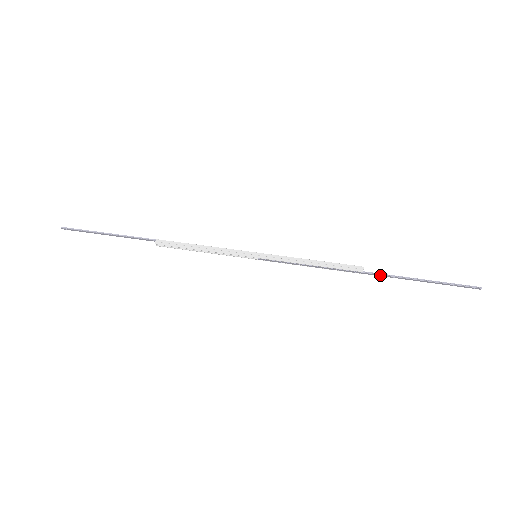
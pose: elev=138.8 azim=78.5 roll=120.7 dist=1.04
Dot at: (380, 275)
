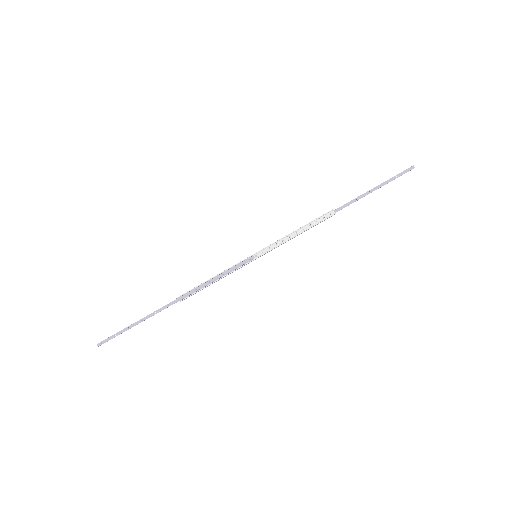
Dot at: (346, 206)
